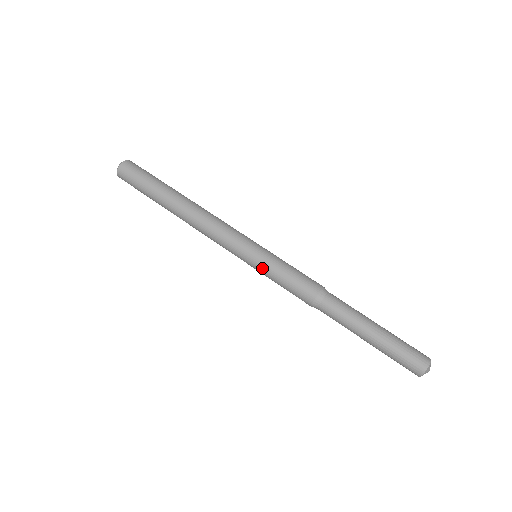
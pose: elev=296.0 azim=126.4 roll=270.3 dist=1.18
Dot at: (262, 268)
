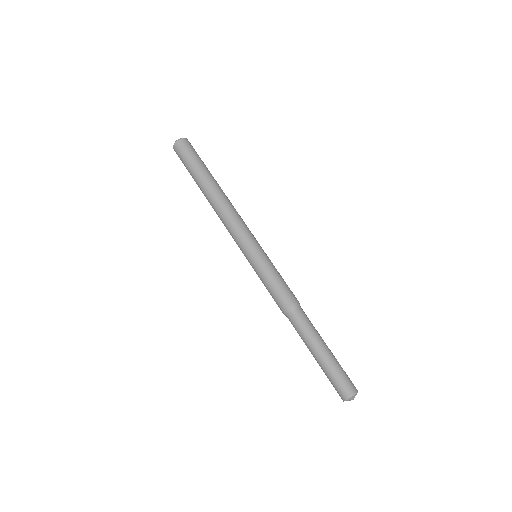
Dot at: (256, 268)
